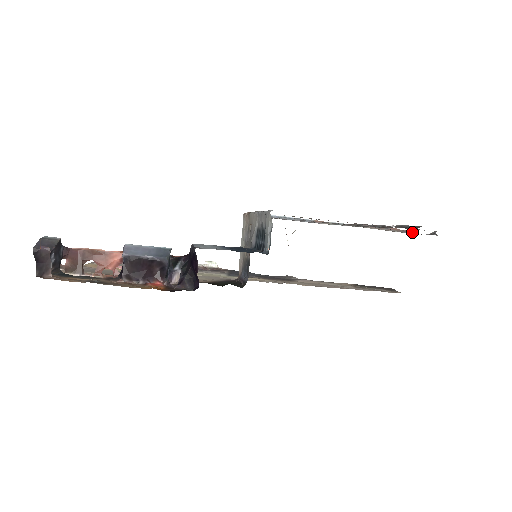
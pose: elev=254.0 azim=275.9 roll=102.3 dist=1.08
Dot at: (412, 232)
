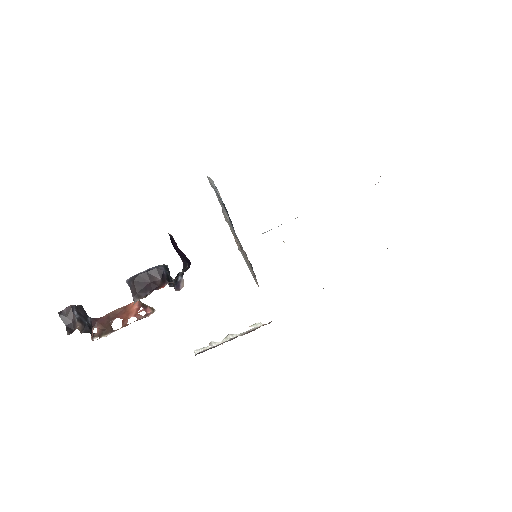
Dot at: occluded
